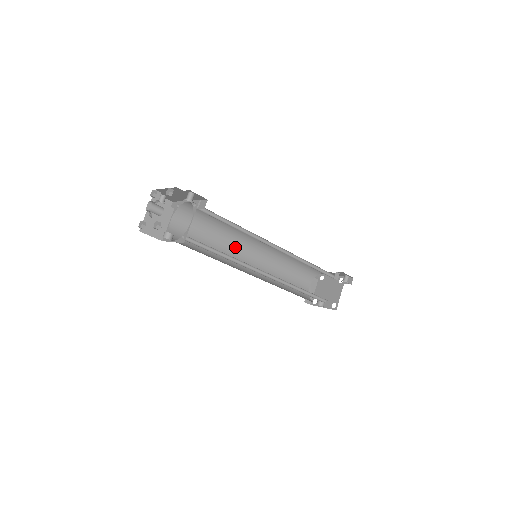
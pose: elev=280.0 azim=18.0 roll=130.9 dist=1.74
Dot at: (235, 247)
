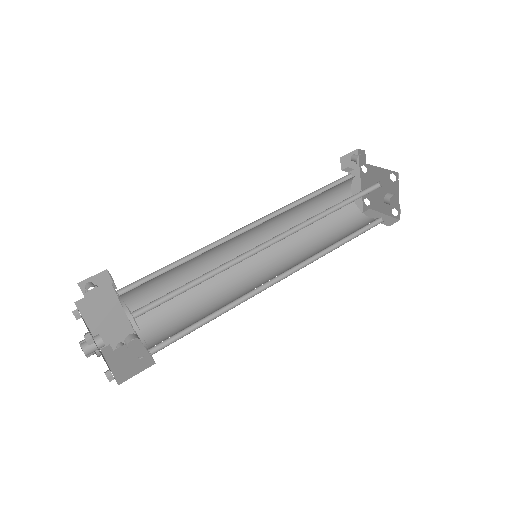
Dot at: (242, 286)
